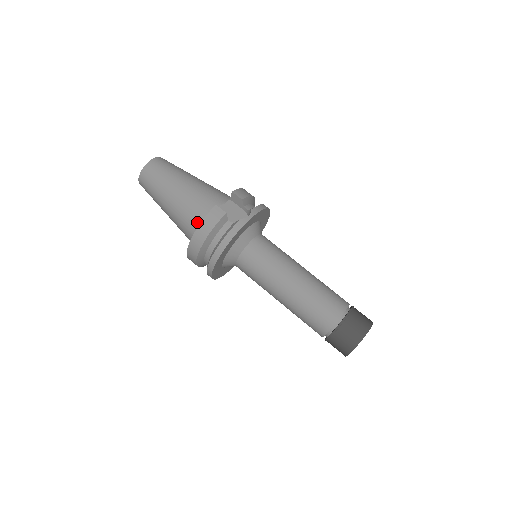
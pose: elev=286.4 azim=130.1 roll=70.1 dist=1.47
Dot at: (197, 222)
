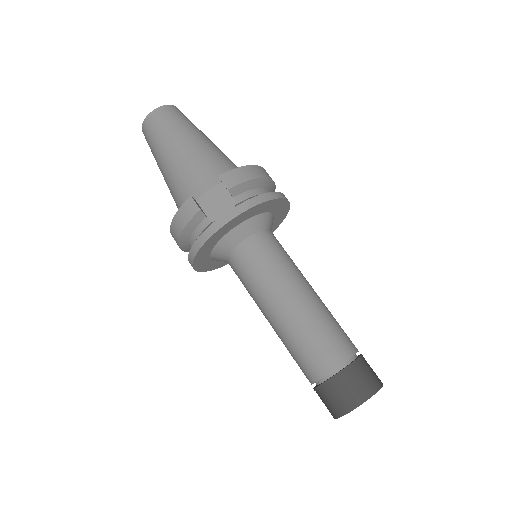
Dot at: occluded
